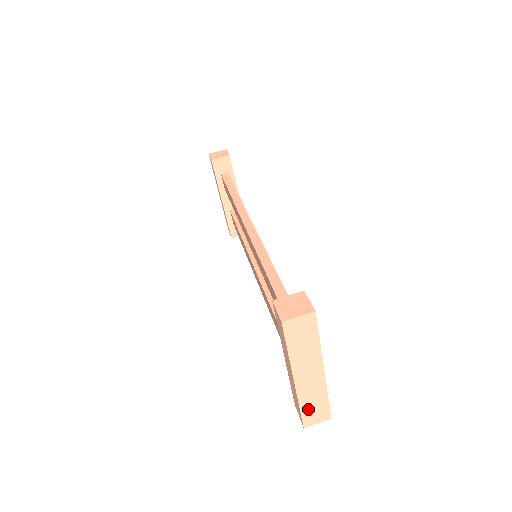
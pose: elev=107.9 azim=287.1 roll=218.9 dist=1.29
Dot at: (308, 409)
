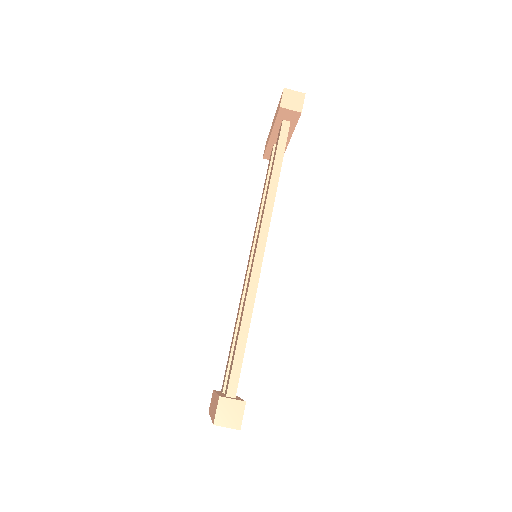
Dot at: occluded
